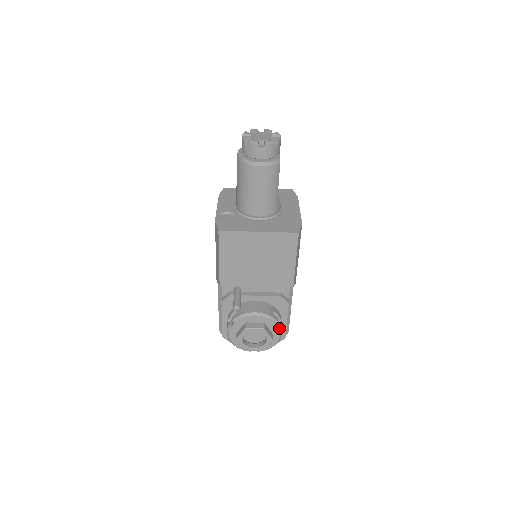
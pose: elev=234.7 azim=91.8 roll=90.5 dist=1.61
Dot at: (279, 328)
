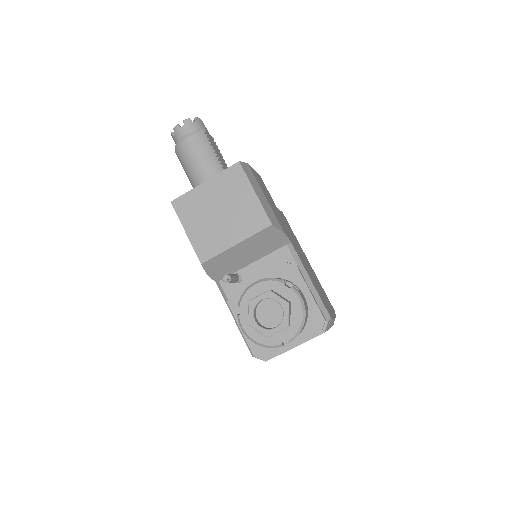
Dot at: (292, 289)
